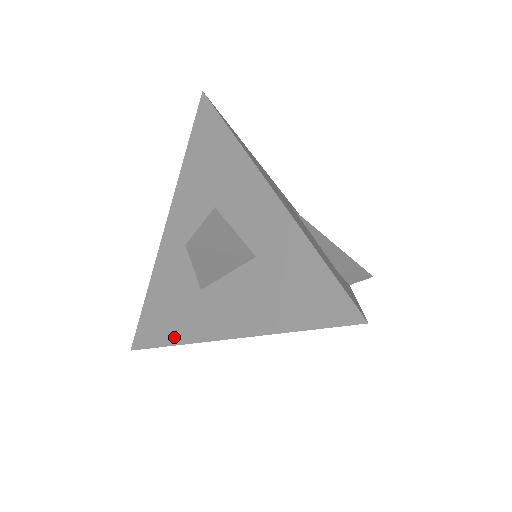
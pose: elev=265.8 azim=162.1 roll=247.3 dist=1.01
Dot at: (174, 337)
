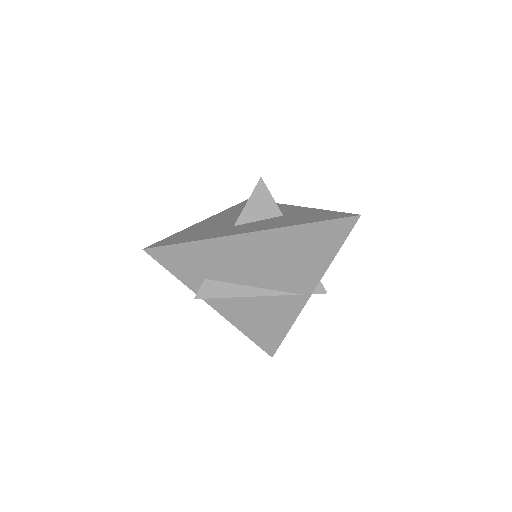
Dot at: (200, 238)
